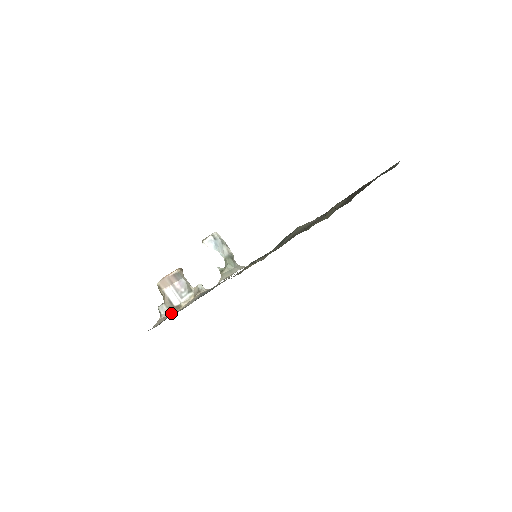
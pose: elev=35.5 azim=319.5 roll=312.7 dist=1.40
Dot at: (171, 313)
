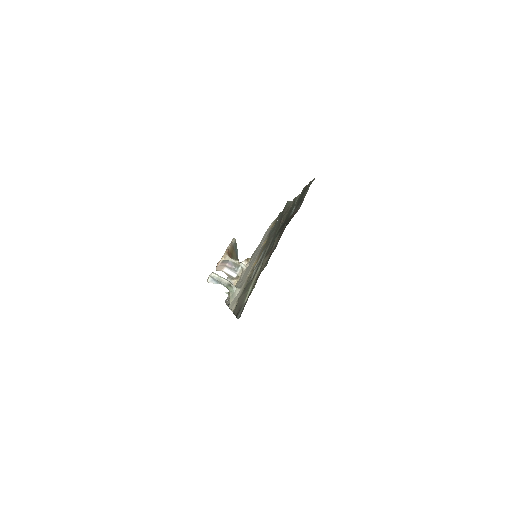
Dot at: (235, 283)
